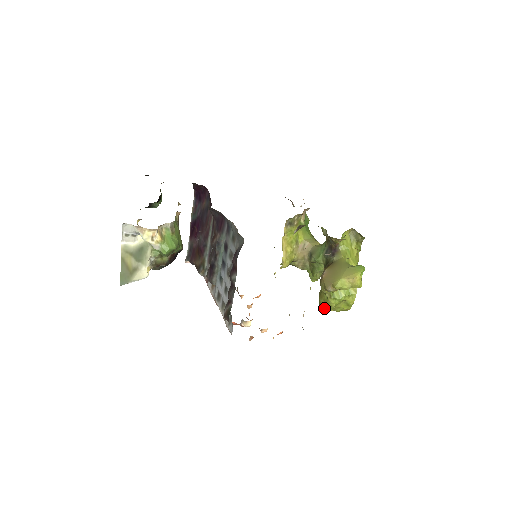
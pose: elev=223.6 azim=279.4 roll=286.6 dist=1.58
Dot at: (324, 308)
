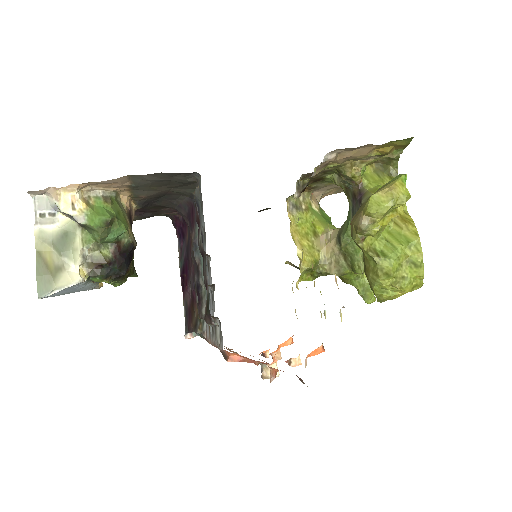
Dot at: (381, 292)
